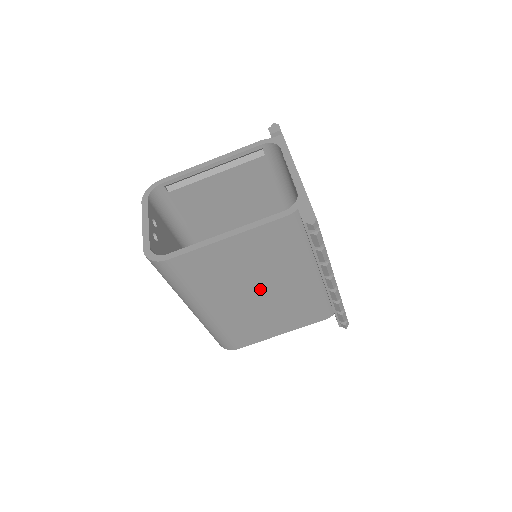
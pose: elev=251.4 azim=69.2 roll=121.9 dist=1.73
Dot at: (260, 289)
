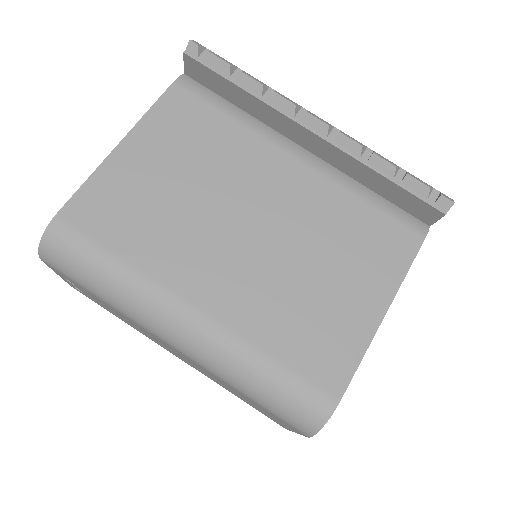
Dot at: (245, 216)
